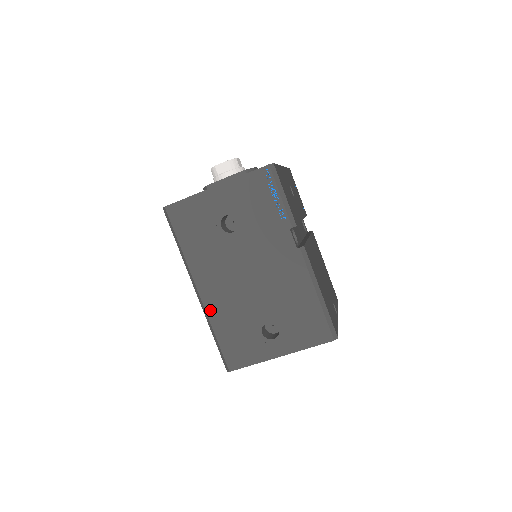
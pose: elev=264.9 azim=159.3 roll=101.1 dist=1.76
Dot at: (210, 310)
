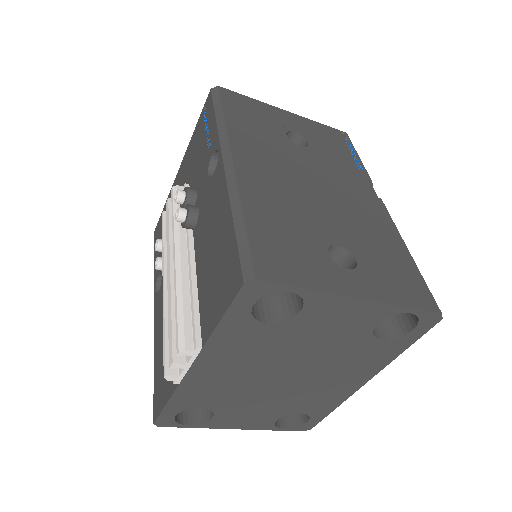
Dot at: (245, 186)
